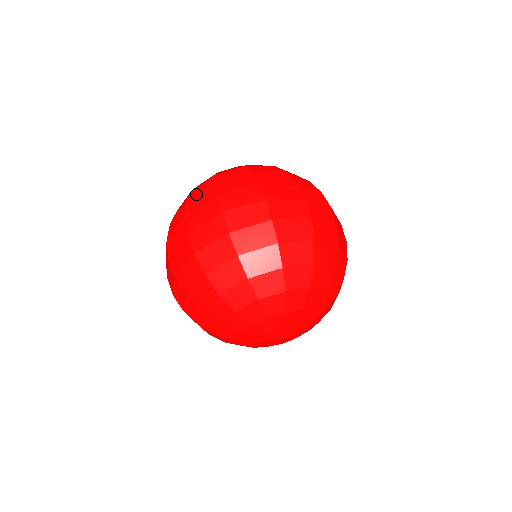
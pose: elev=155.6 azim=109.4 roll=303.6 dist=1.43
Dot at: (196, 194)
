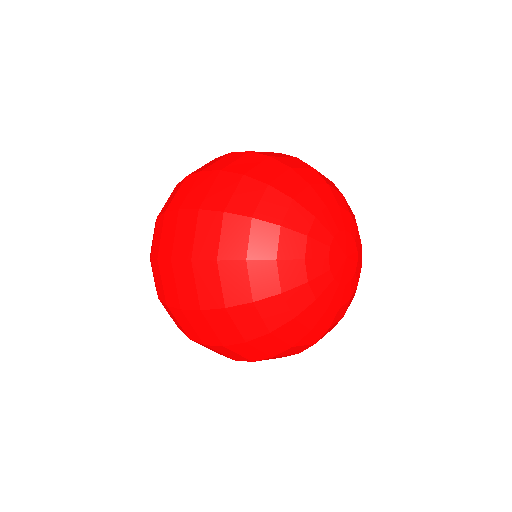
Dot at: occluded
